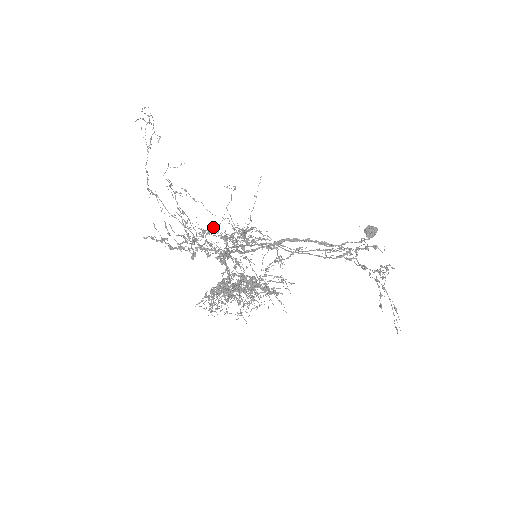
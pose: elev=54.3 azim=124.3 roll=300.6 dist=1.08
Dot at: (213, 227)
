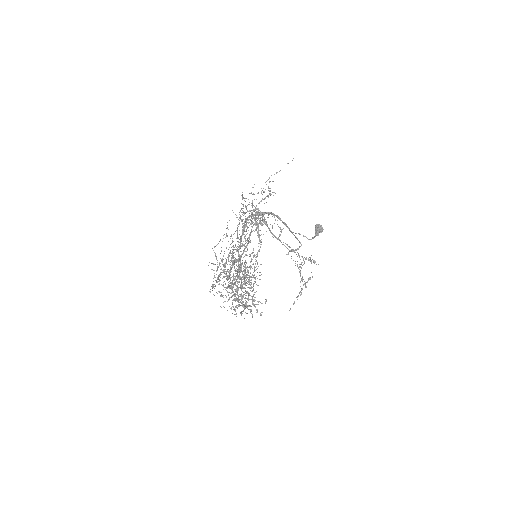
Dot at: (250, 255)
